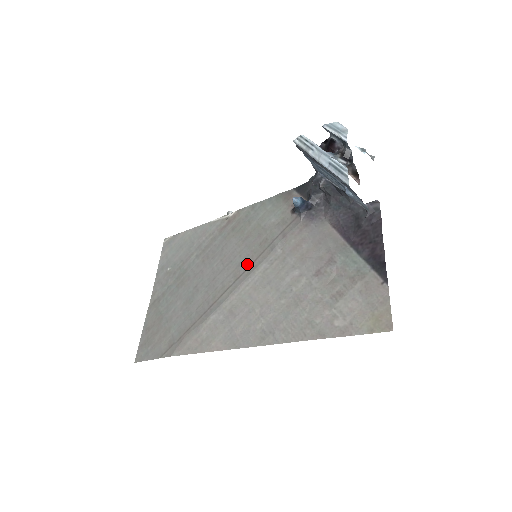
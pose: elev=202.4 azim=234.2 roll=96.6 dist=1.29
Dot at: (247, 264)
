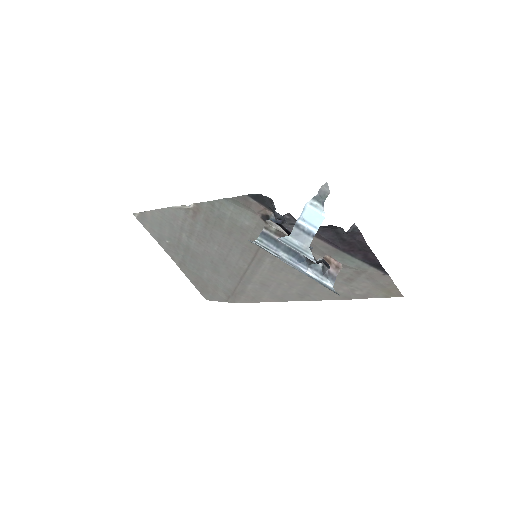
Dot at: (250, 256)
